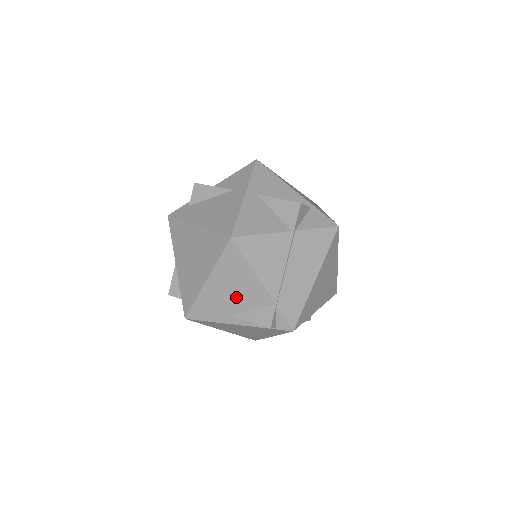
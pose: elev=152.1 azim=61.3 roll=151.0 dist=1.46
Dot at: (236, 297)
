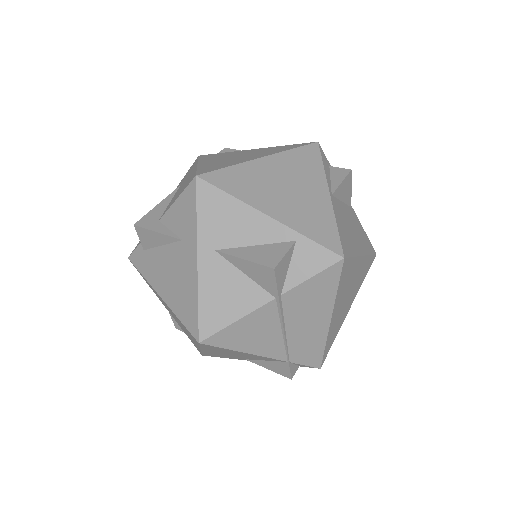
Dot at: (241, 356)
